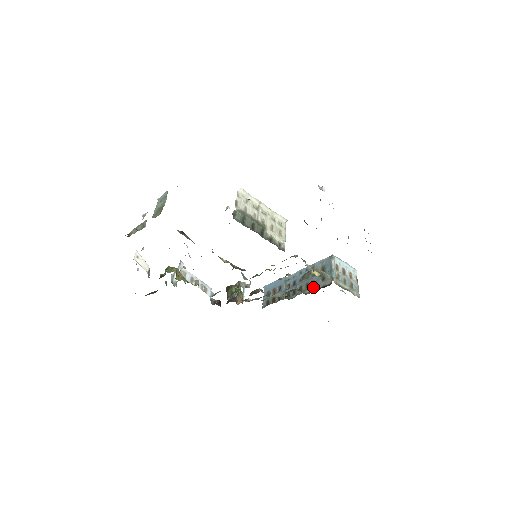
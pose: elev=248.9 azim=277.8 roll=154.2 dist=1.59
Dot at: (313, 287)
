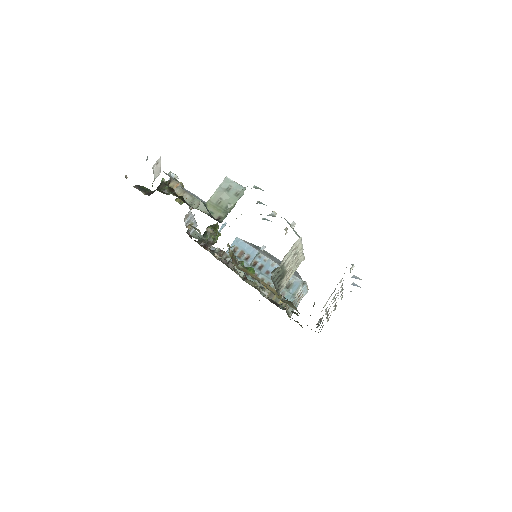
Dot at: occluded
